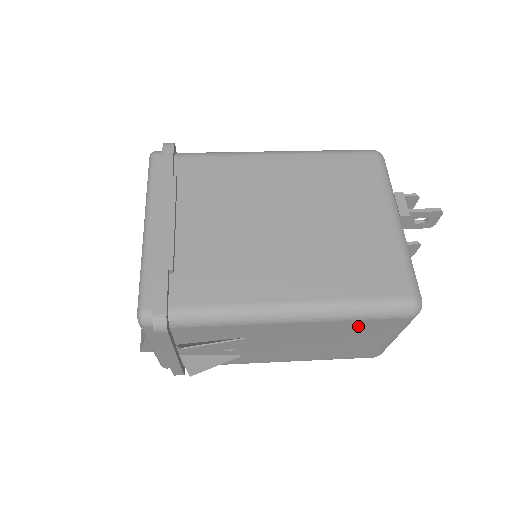
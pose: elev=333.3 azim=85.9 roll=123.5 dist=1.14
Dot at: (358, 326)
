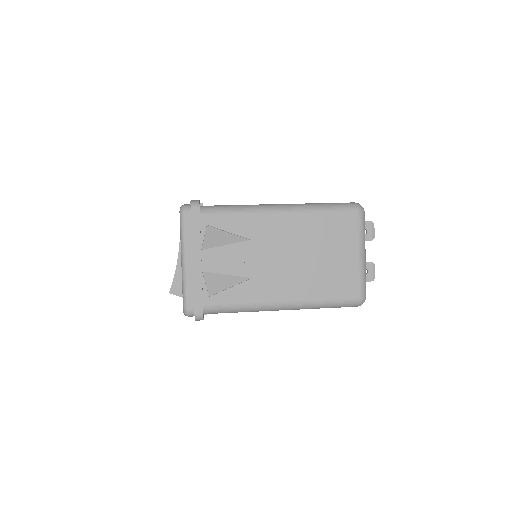
Dot at: (327, 225)
